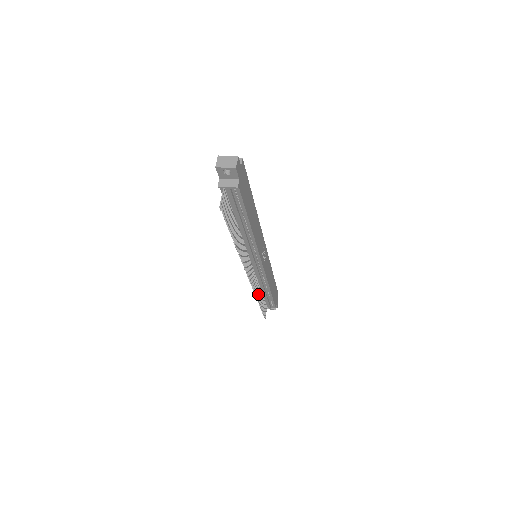
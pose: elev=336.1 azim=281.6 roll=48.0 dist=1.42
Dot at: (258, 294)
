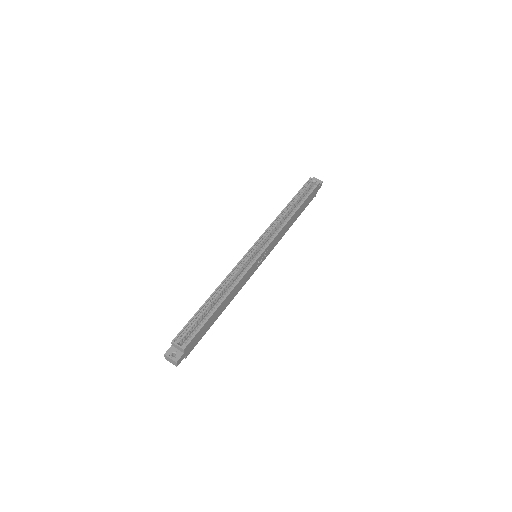
Dot at: occluded
